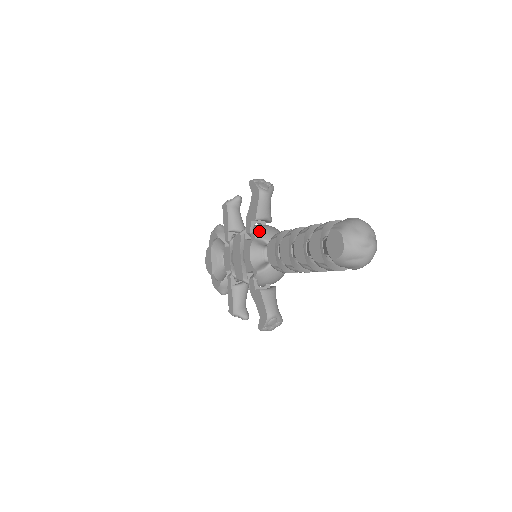
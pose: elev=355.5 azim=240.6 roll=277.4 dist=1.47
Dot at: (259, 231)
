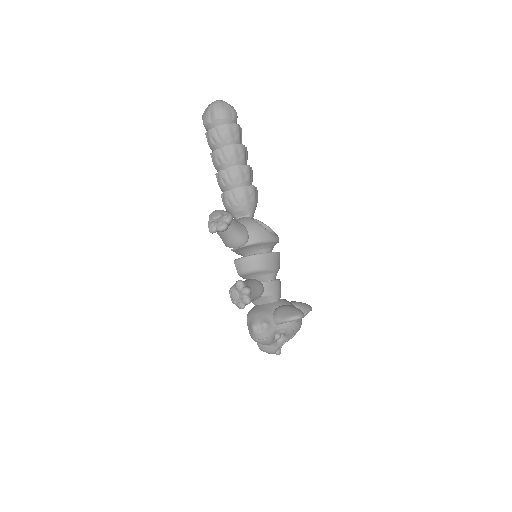
Dot at: occluded
